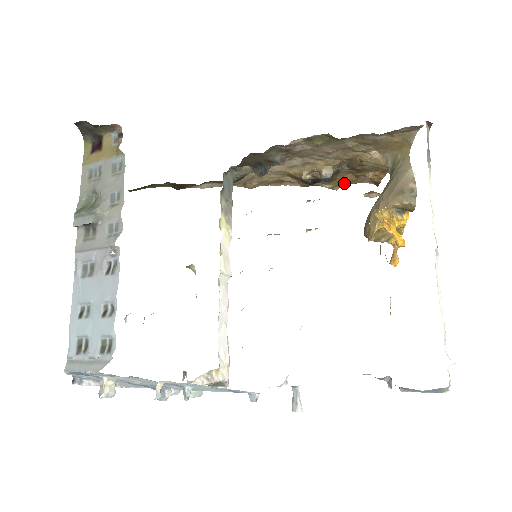
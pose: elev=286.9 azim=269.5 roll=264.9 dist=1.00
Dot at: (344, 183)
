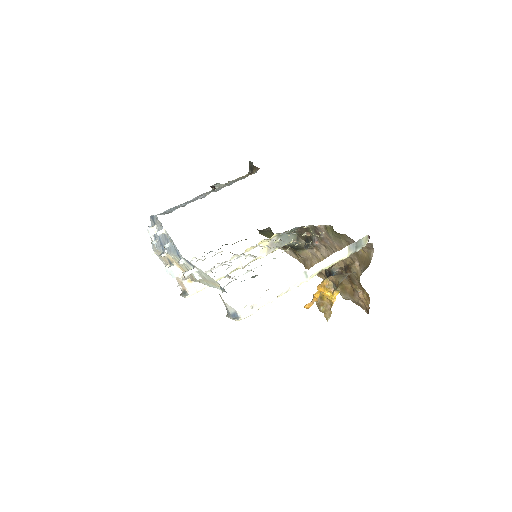
Dot at: (347, 293)
